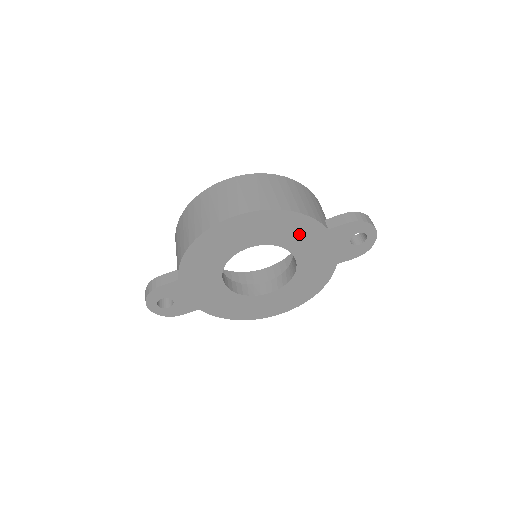
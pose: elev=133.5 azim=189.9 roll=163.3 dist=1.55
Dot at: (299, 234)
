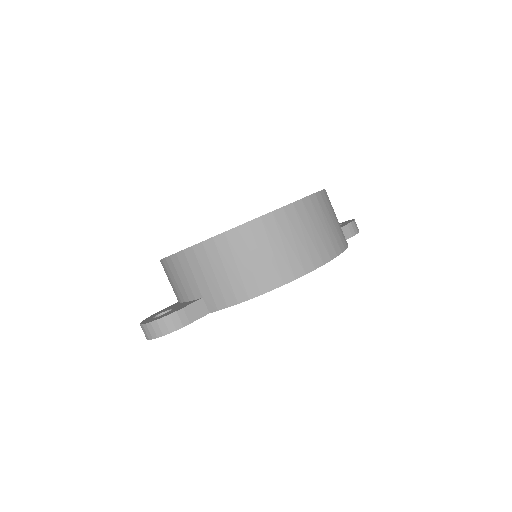
Dot at: occluded
